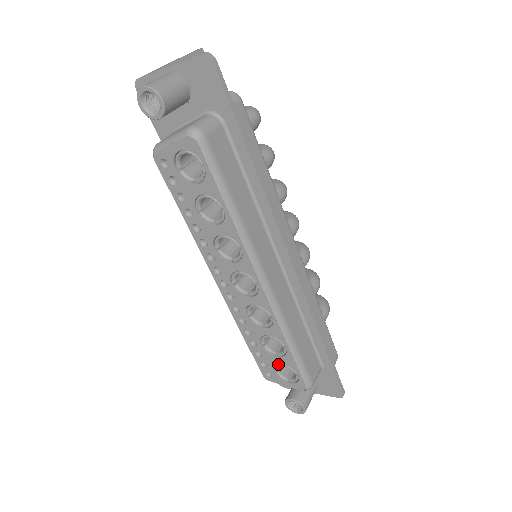
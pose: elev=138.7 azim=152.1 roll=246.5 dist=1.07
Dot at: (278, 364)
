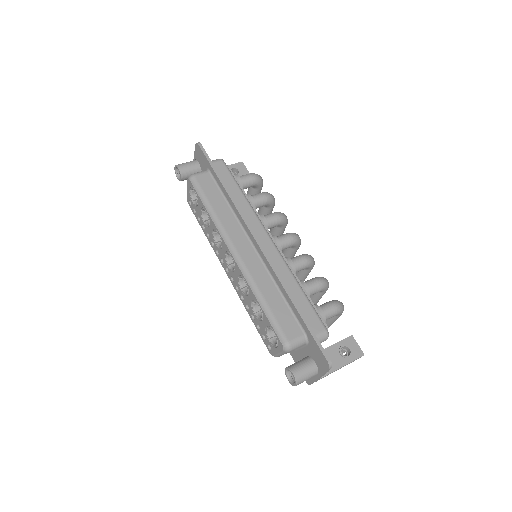
Dot at: (266, 329)
